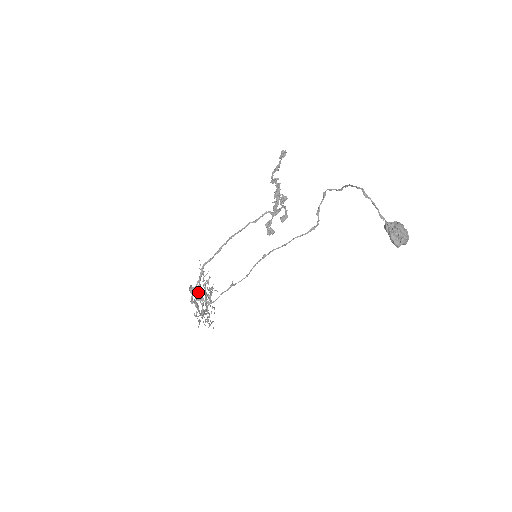
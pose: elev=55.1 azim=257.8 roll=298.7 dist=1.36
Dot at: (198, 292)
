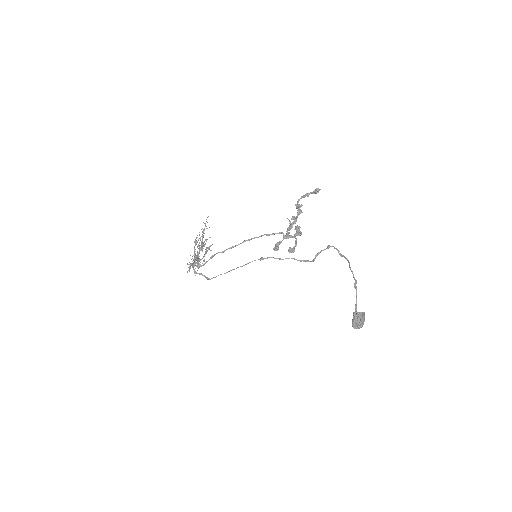
Dot at: (195, 241)
